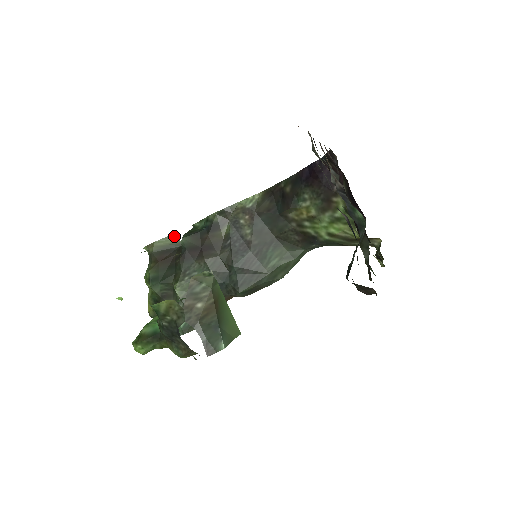
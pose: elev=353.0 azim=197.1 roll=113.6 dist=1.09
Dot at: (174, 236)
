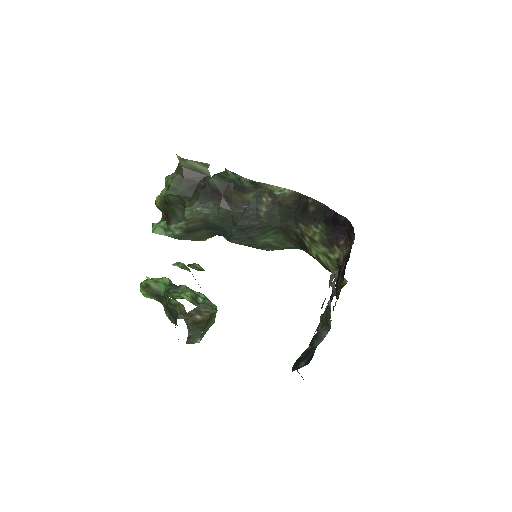
Dot at: (207, 165)
